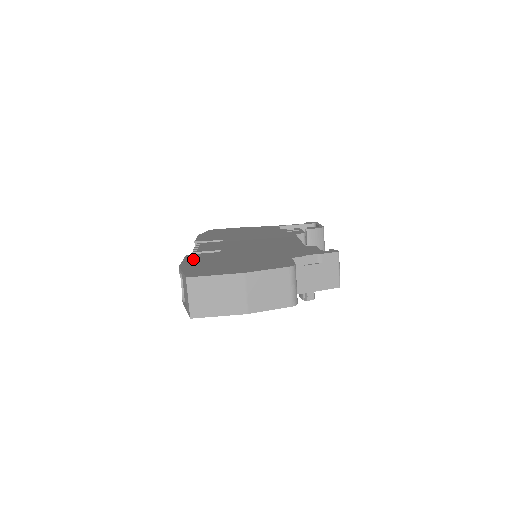
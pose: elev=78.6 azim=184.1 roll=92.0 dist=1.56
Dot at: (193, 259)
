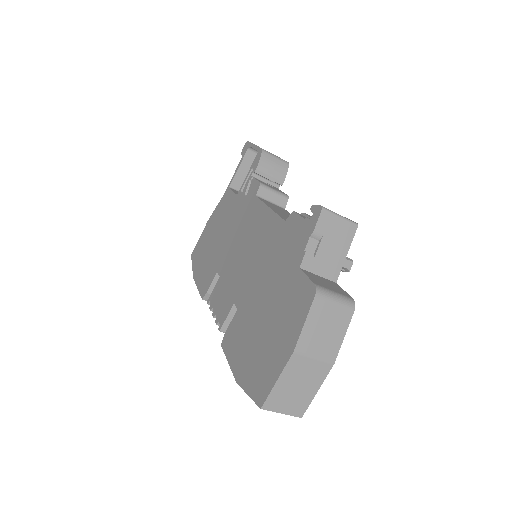
Dot at: (232, 351)
